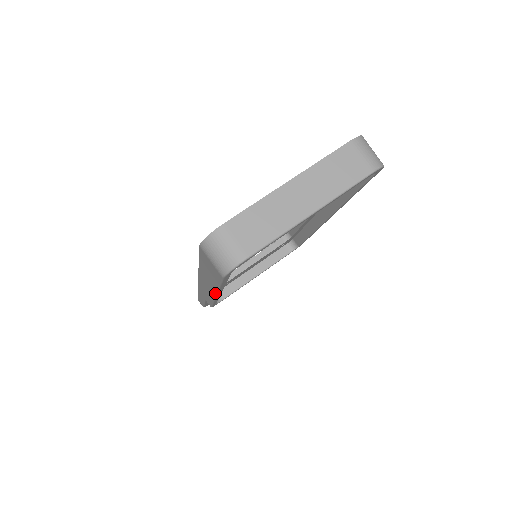
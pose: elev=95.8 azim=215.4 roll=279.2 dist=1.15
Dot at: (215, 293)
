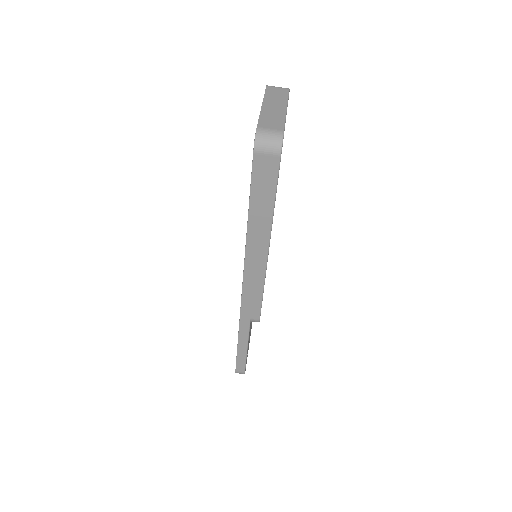
Dot at: (269, 236)
